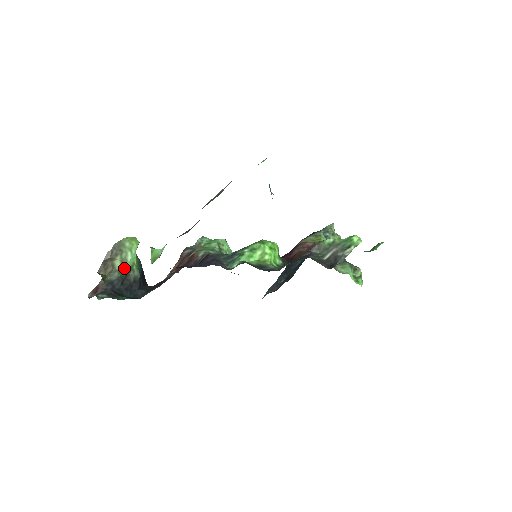
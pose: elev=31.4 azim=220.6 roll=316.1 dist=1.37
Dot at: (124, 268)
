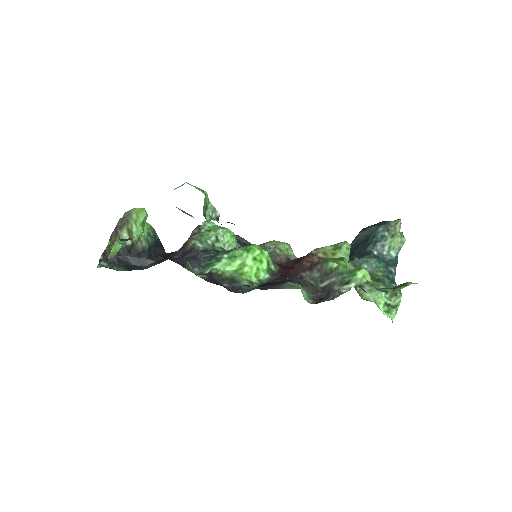
Dot at: occluded
